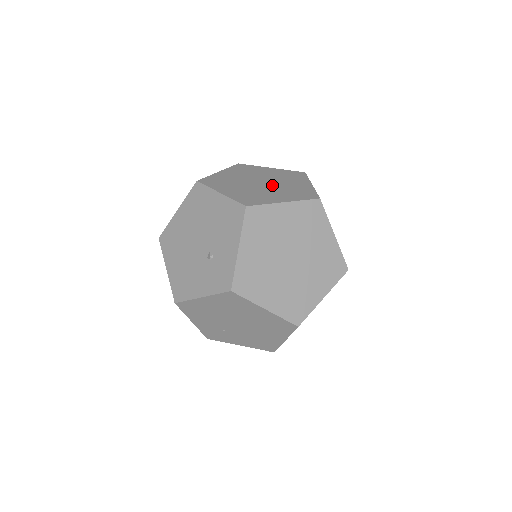
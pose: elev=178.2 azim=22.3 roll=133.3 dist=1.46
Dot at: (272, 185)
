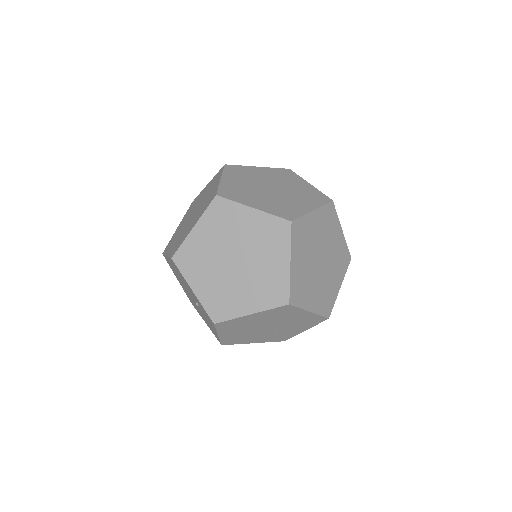
Dot at: (197, 210)
